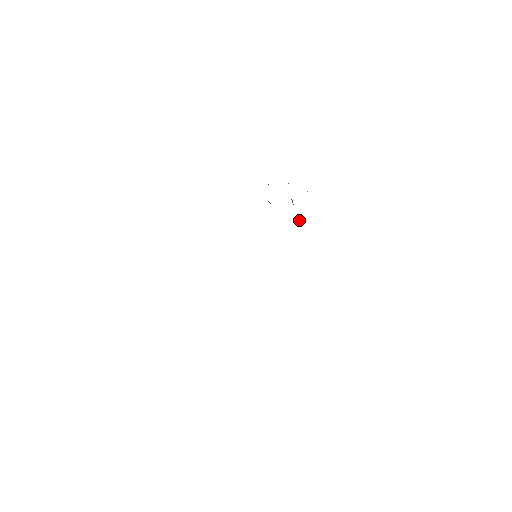
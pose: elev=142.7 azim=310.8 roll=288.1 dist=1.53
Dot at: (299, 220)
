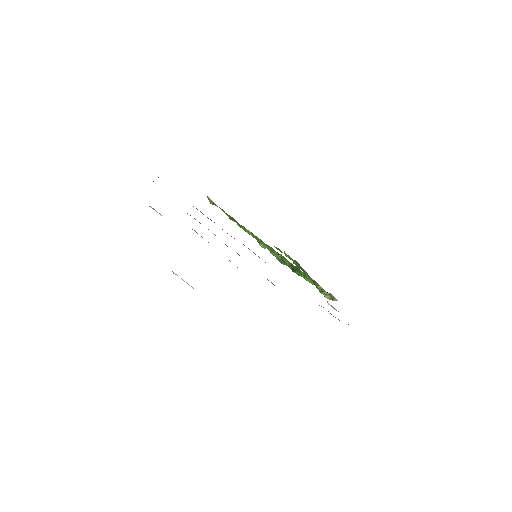
Dot at: (292, 267)
